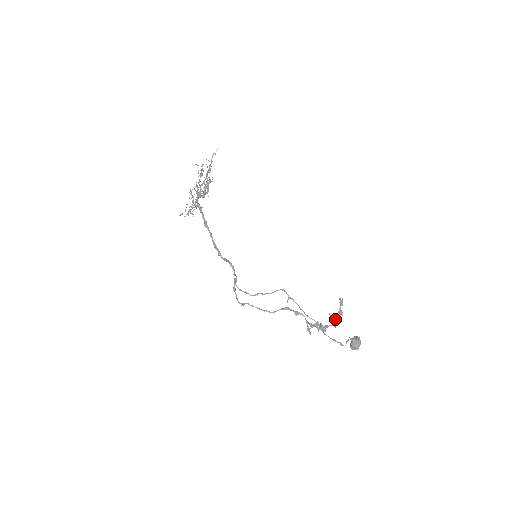
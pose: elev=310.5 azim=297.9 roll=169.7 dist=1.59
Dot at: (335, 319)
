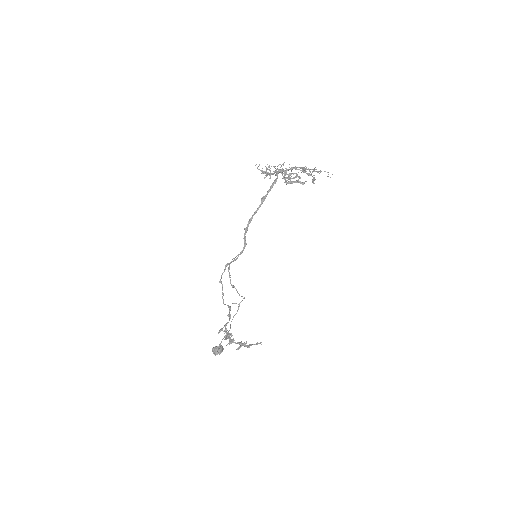
Dot at: (241, 343)
